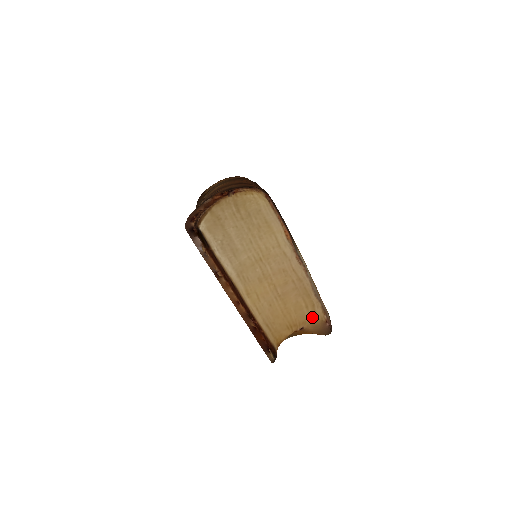
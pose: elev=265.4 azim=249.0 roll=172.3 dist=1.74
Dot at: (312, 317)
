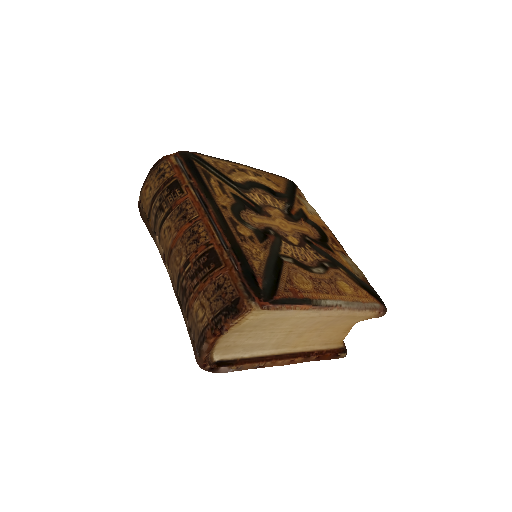
Dot at: (364, 319)
